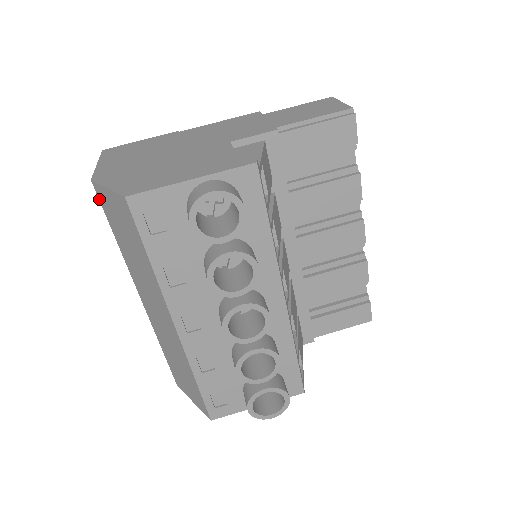
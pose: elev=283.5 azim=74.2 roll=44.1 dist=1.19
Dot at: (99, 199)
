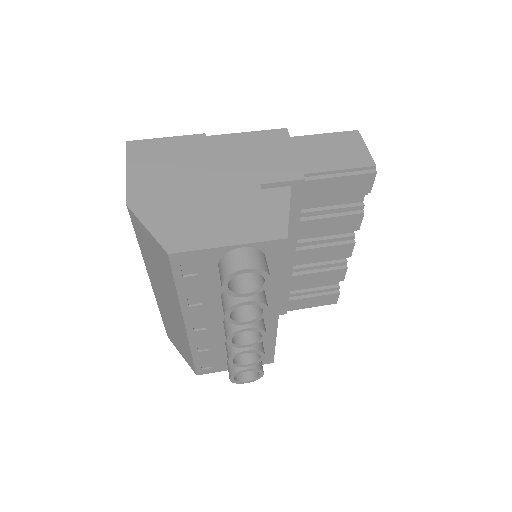
Dot at: (131, 219)
